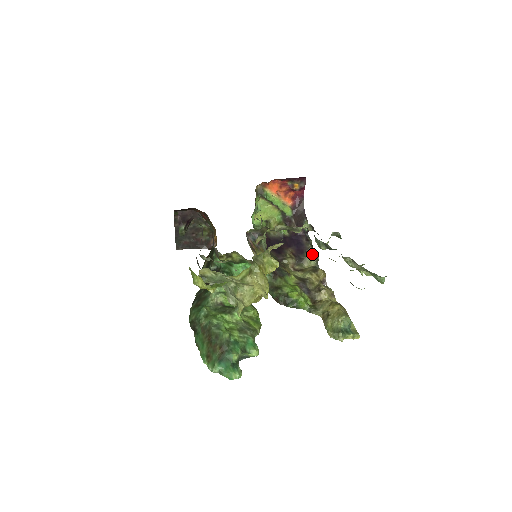
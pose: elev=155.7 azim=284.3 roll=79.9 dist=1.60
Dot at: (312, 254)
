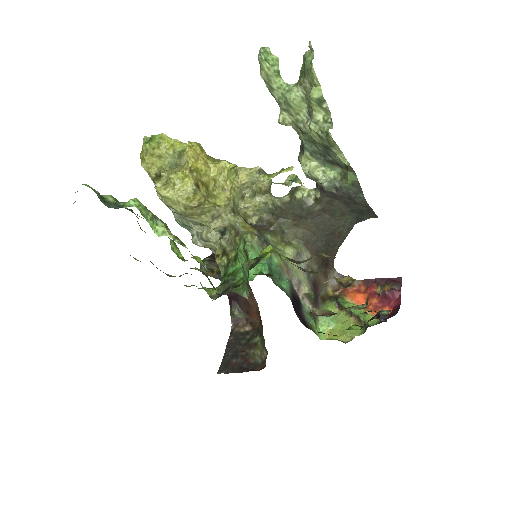
Dot at: occluded
